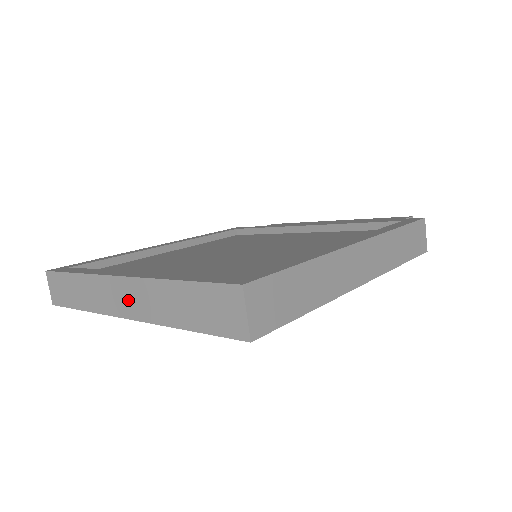
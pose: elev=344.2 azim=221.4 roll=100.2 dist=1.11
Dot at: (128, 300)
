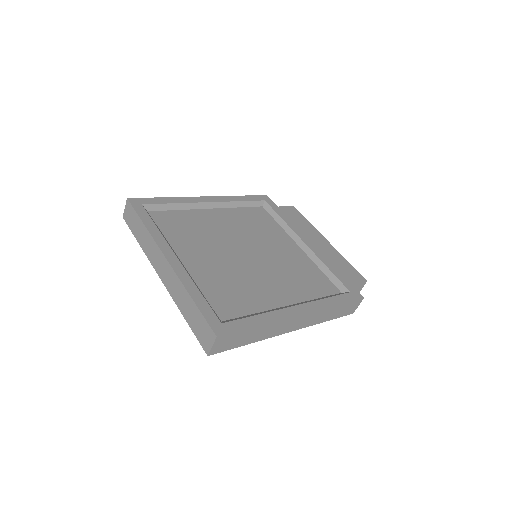
Dot at: (165, 274)
